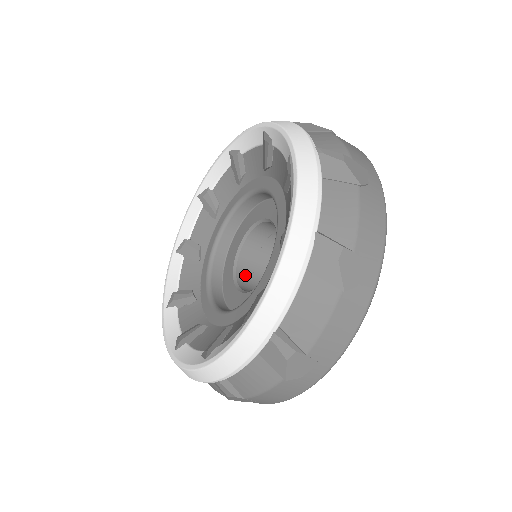
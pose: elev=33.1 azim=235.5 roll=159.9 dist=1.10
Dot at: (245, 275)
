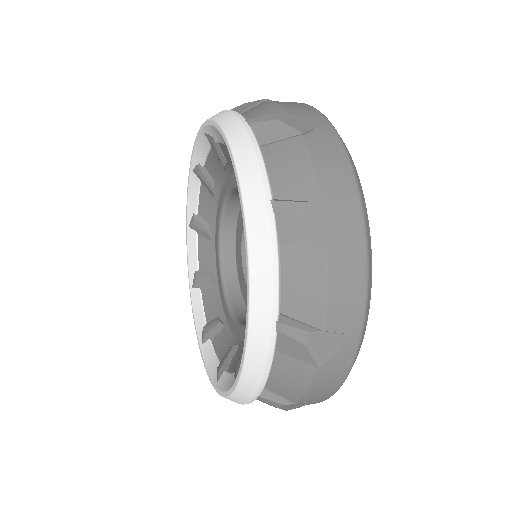
Dot at: occluded
